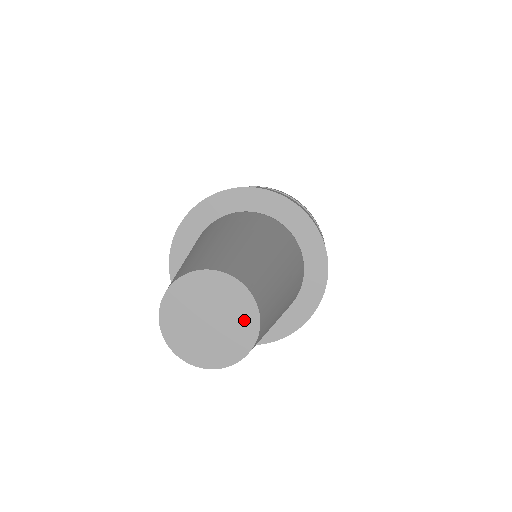
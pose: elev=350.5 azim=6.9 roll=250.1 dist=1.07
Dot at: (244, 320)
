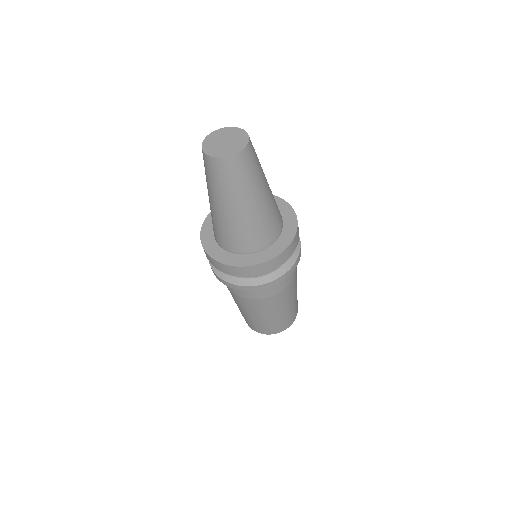
Dot at: (240, 143)
